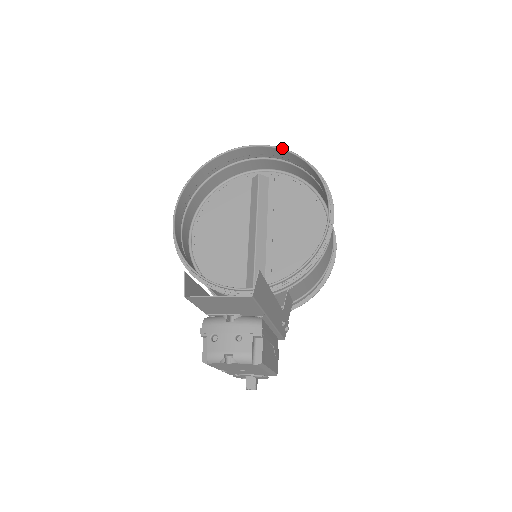
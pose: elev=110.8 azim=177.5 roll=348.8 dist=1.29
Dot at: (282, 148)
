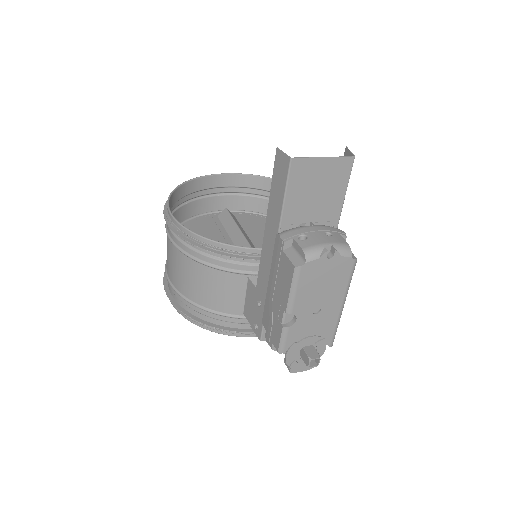
Dot at: occluded
